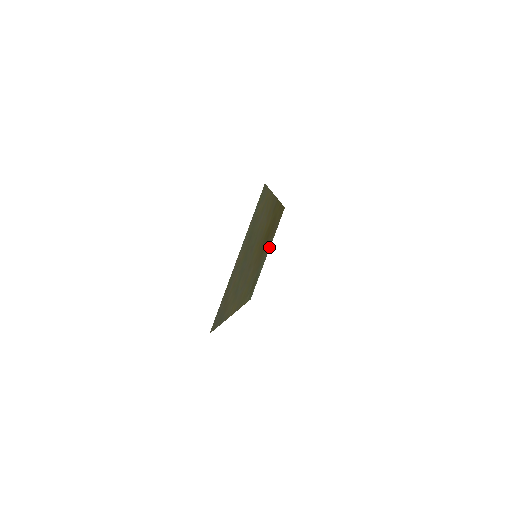
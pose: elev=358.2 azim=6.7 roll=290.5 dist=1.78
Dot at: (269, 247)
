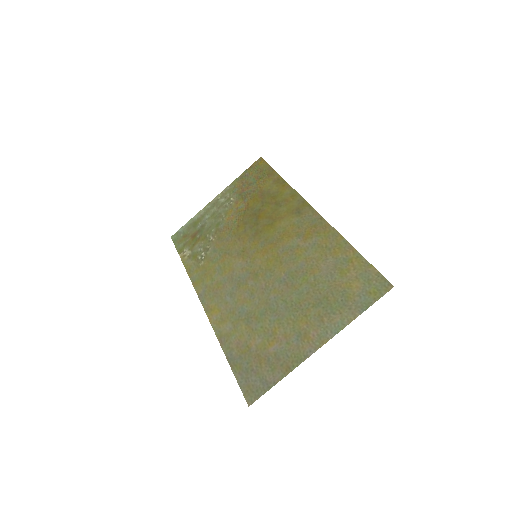
Dot at: (223, 194)
